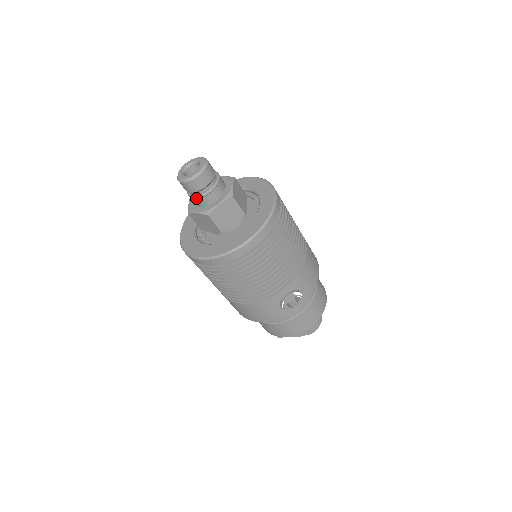
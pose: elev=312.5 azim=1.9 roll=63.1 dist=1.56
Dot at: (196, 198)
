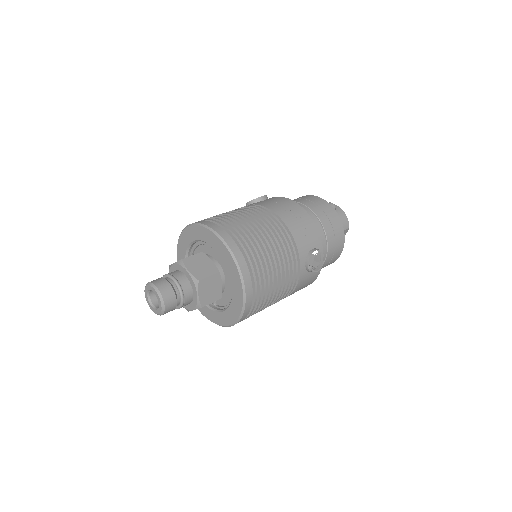
Dot at: occluded
